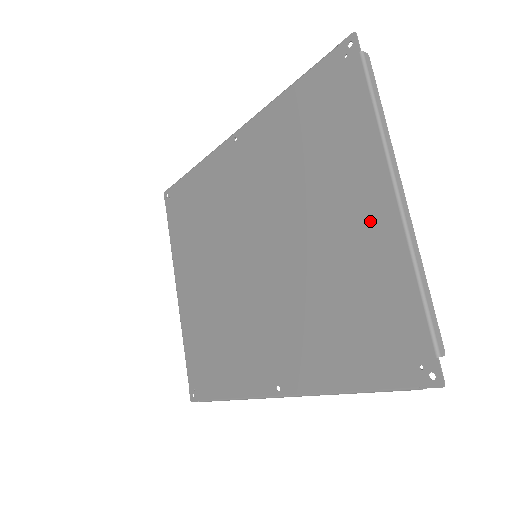
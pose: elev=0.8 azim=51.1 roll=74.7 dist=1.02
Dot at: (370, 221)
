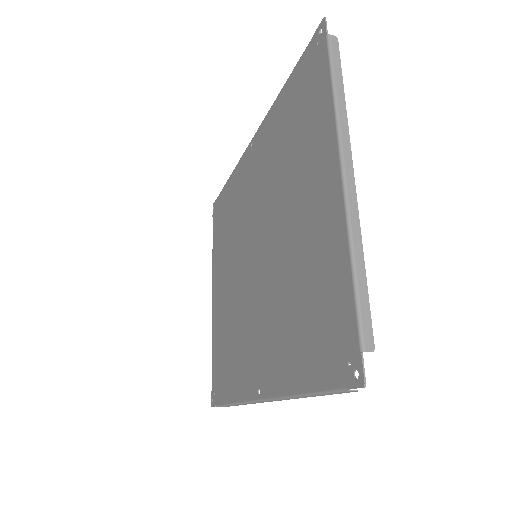
Dot at: (323, 206)
